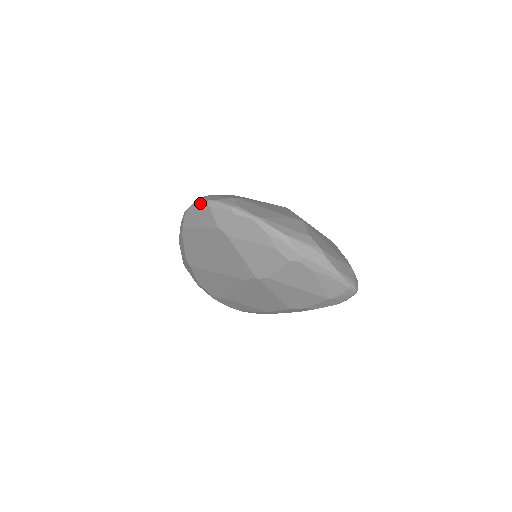
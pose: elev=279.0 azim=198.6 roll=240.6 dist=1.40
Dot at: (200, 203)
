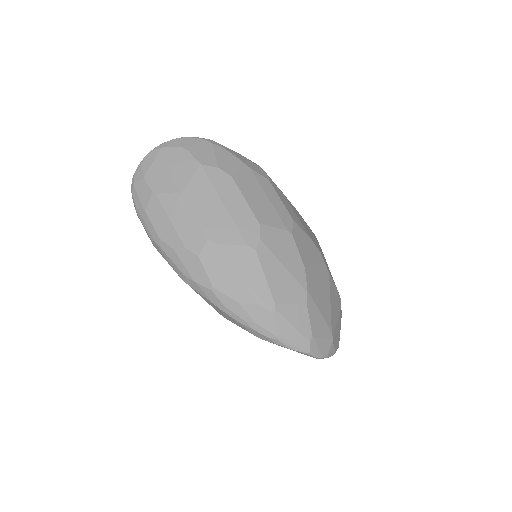
Dot at: (311, 356)
